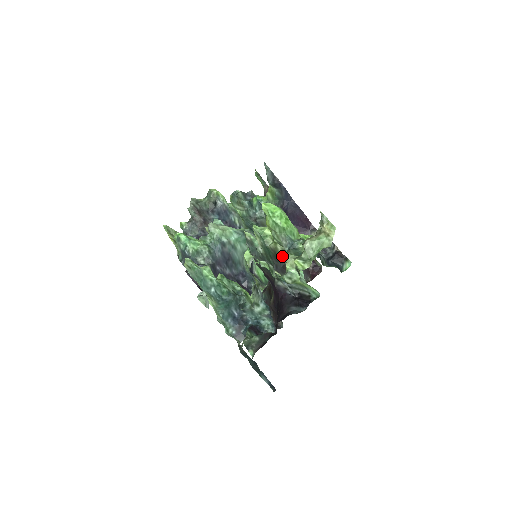
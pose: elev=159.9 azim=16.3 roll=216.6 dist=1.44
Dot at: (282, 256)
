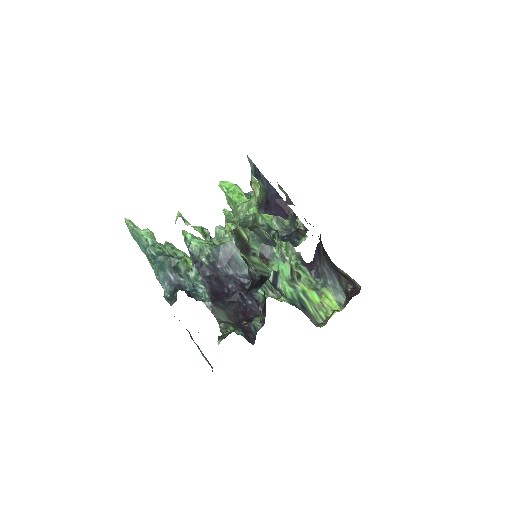
Dot at: (244, 235)
